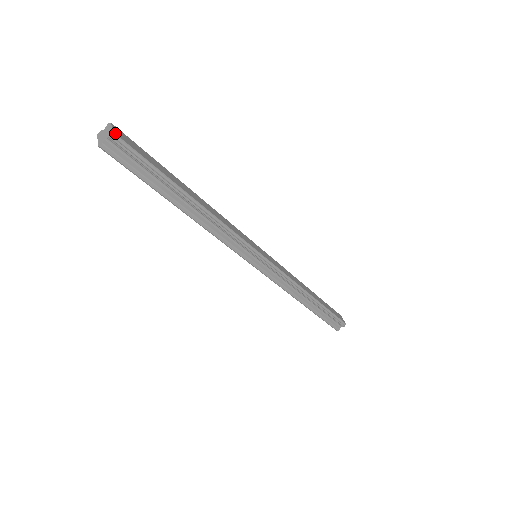
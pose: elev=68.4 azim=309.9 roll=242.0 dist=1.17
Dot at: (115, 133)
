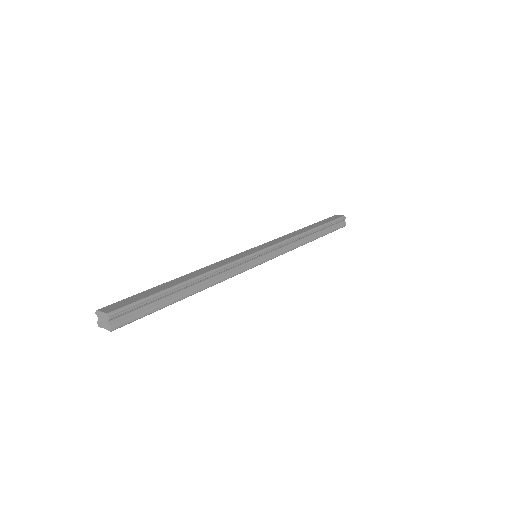
Dot at: (109, 312)
